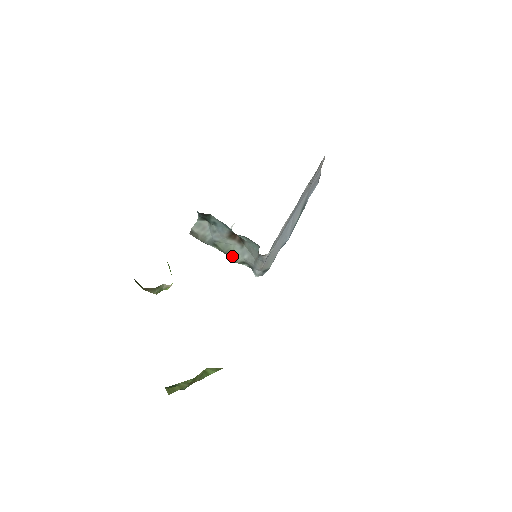
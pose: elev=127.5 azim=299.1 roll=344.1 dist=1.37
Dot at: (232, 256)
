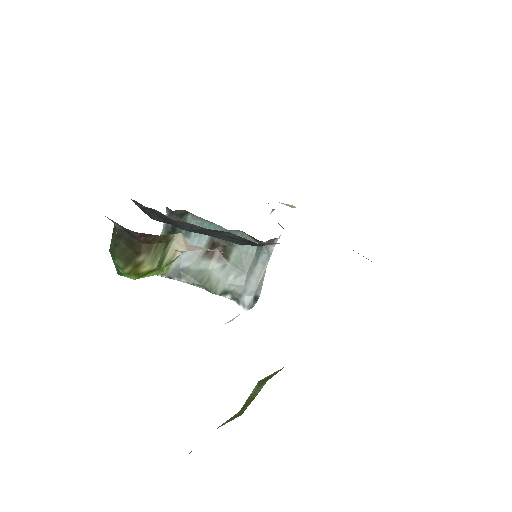
Dot at: (209, 285)
